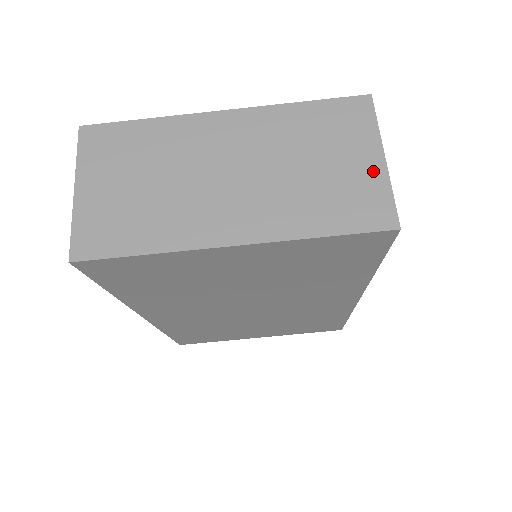
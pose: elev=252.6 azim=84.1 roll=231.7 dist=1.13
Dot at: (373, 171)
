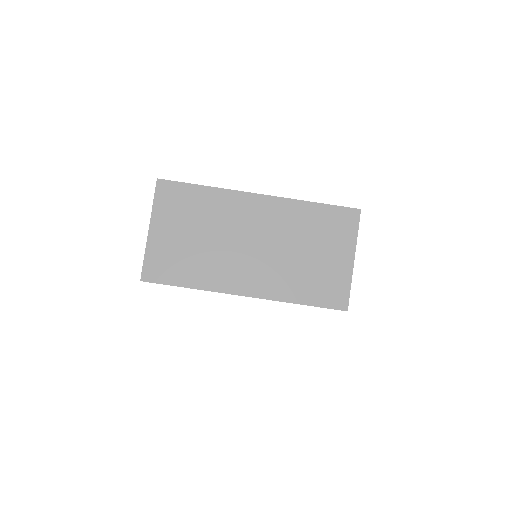
Dot at: (344, 268)
